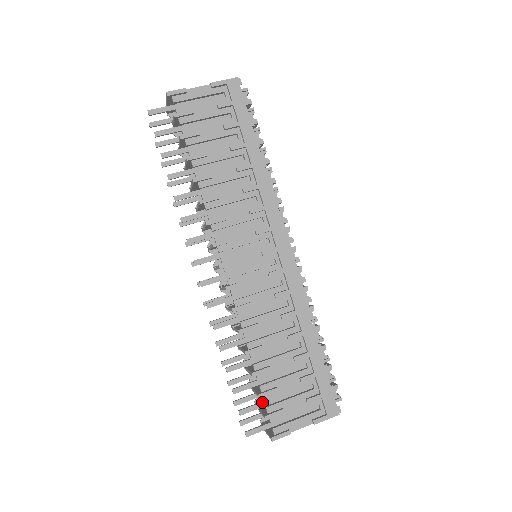
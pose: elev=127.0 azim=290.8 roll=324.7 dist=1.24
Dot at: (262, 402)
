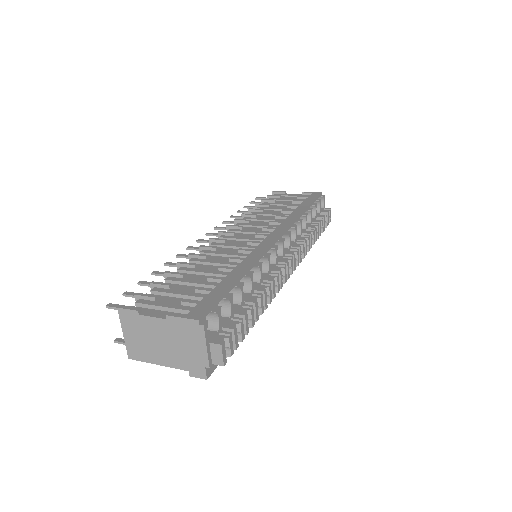
Dot at: occluded
